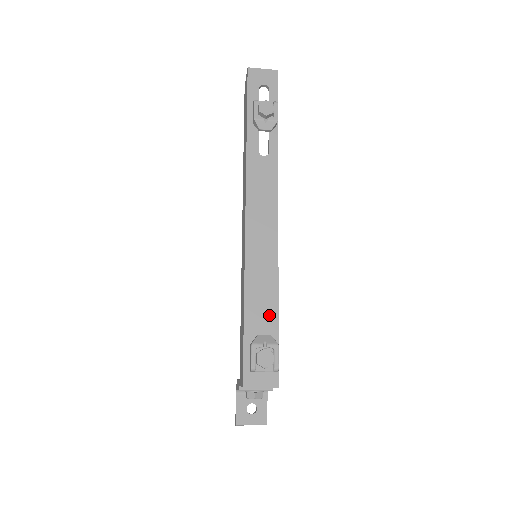
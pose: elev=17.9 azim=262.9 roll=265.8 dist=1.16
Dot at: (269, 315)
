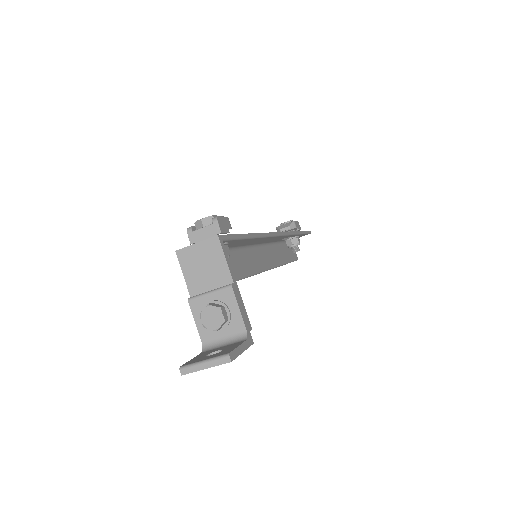
Dot at: occluded
